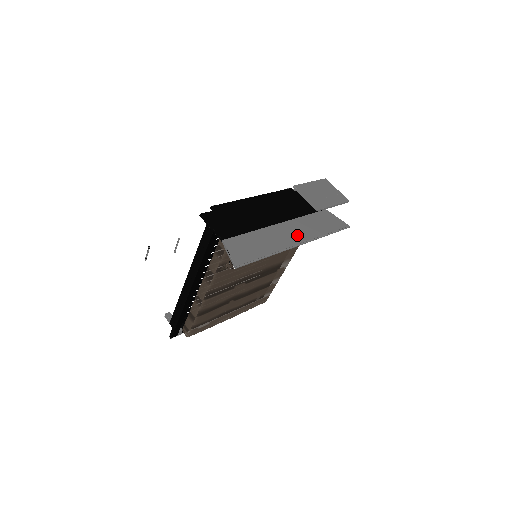
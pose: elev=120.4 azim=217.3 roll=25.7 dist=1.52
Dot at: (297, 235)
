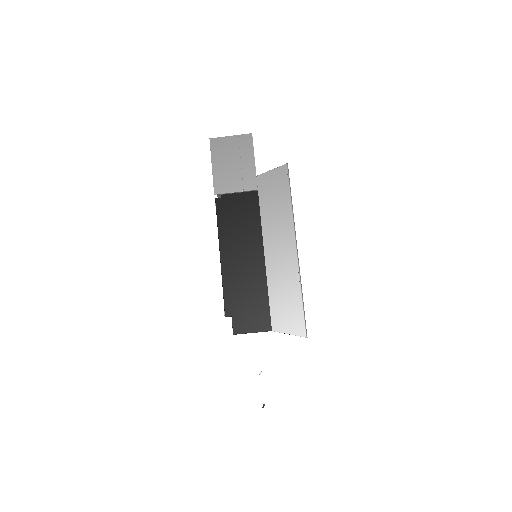
Dot at: (285, 243)
